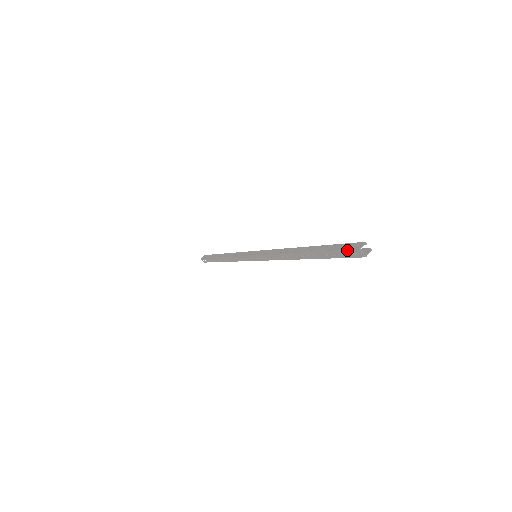
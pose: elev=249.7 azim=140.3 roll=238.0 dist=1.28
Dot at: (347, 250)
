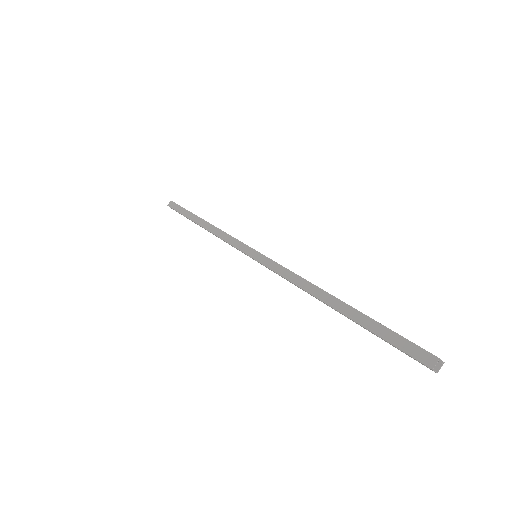
Dot at: (411, 357)
